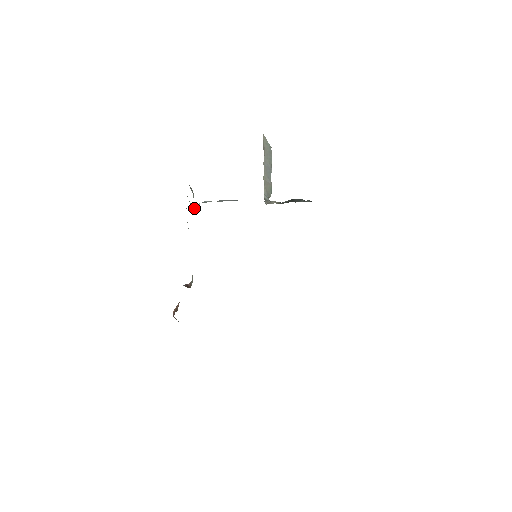
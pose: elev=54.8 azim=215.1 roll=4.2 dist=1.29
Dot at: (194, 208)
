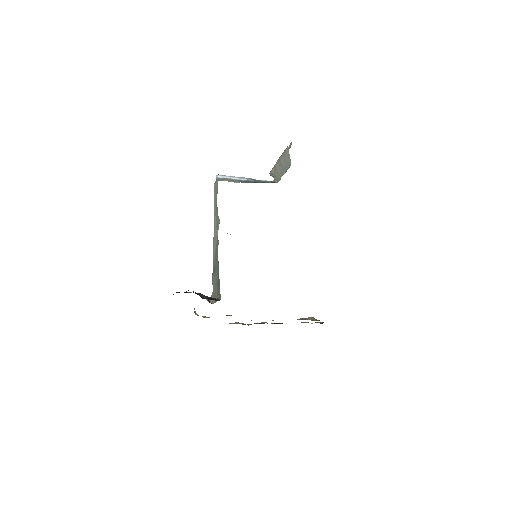
Dot at: (218, 228)
